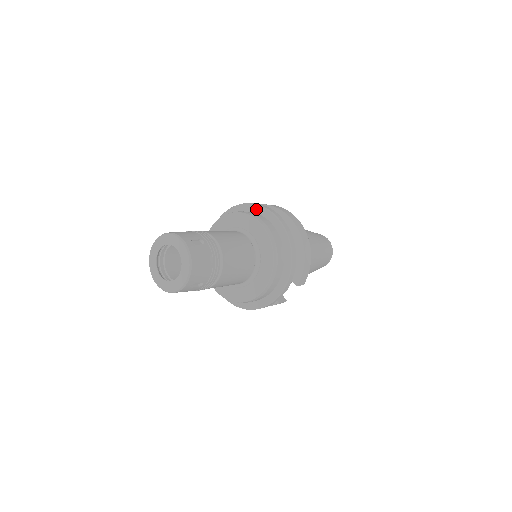
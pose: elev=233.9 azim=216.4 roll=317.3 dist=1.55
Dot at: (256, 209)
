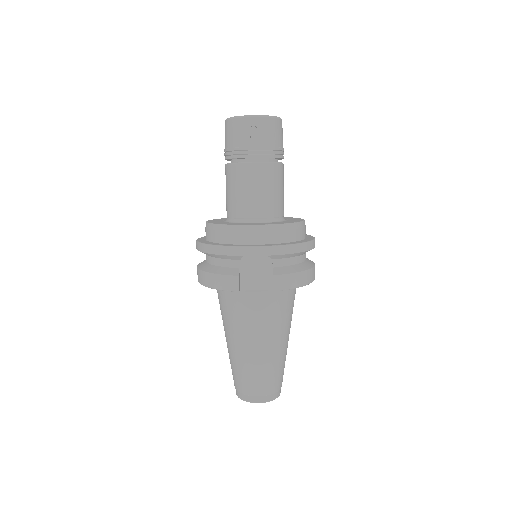
Dot at: occluded
